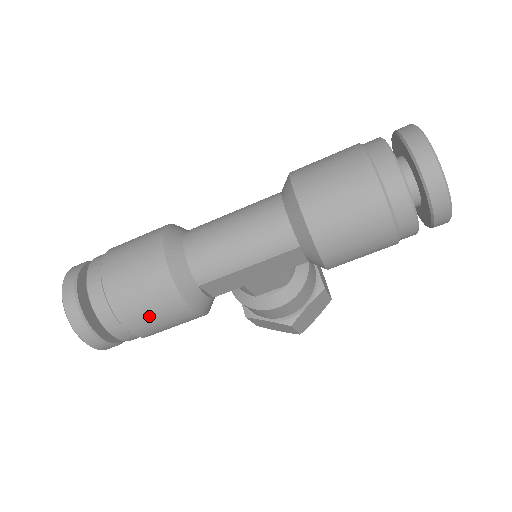
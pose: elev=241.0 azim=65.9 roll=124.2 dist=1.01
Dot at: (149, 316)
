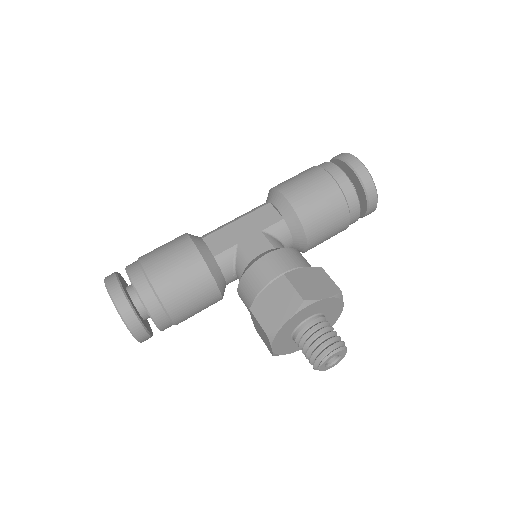
Dot at: (161, 250)
